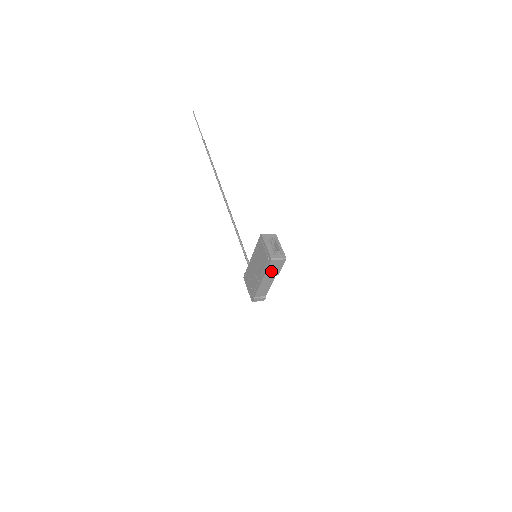
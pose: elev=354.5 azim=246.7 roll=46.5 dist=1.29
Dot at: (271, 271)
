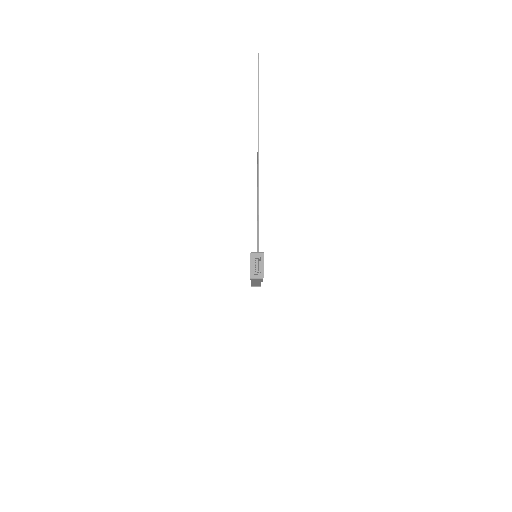
Dot at: (255, 281)
